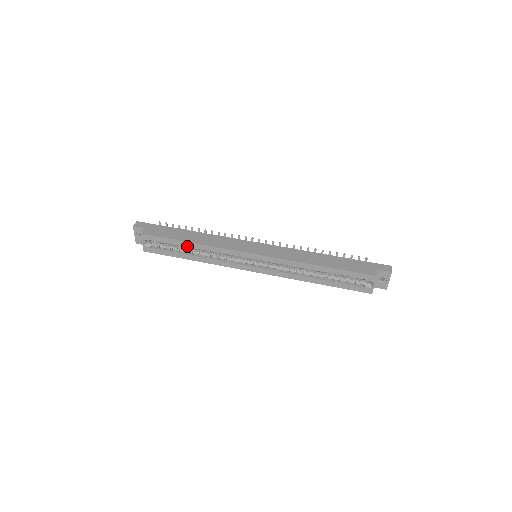
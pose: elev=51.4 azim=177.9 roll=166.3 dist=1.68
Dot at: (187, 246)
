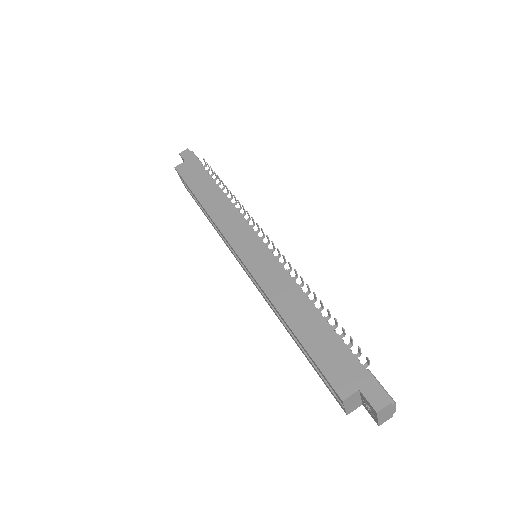
Dot at: (200, 204)
